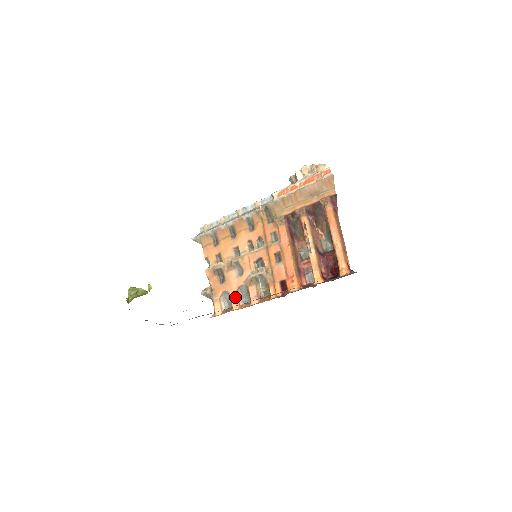
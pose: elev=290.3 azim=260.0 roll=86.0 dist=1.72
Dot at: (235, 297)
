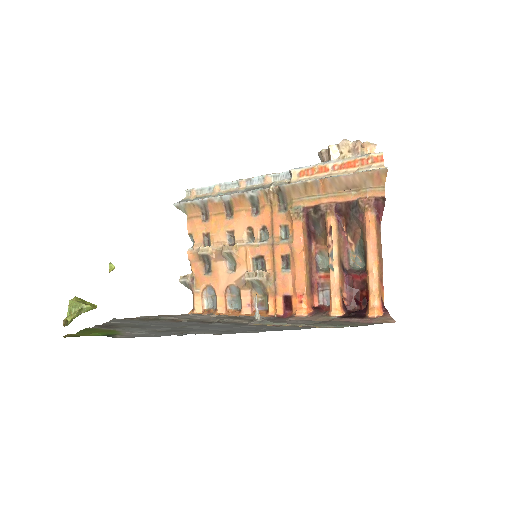
Dot at: (222, 297)
